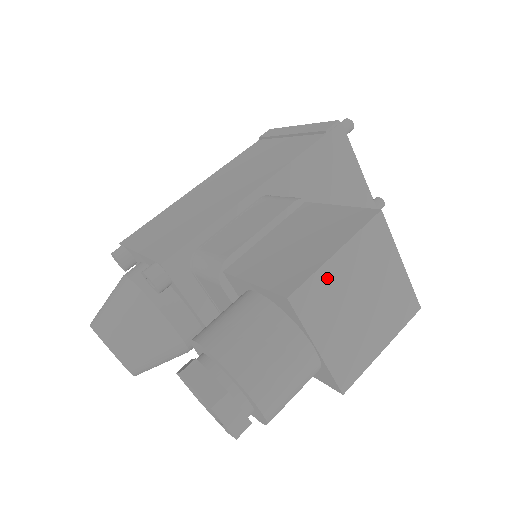
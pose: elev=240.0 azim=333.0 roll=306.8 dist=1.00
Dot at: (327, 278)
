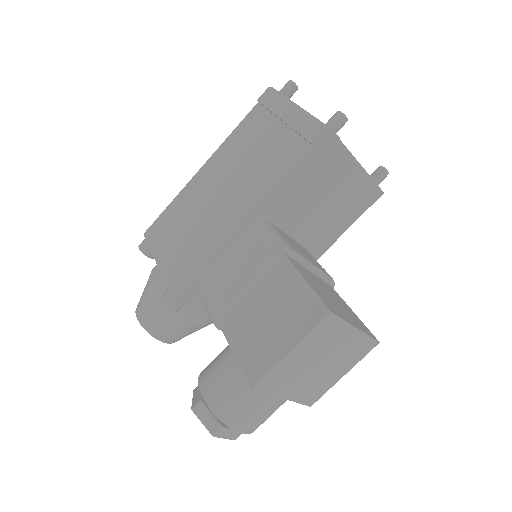
Dot at: (285, 367)
